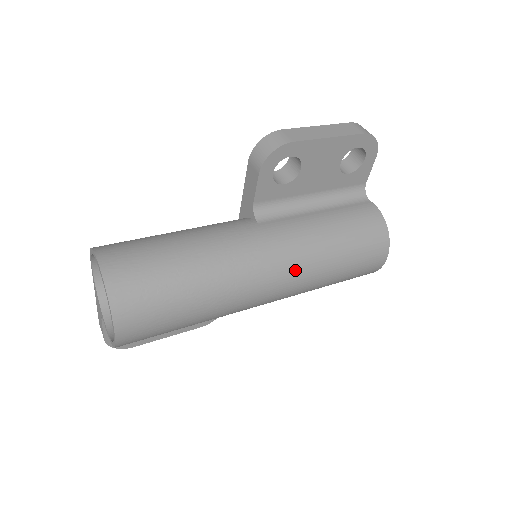
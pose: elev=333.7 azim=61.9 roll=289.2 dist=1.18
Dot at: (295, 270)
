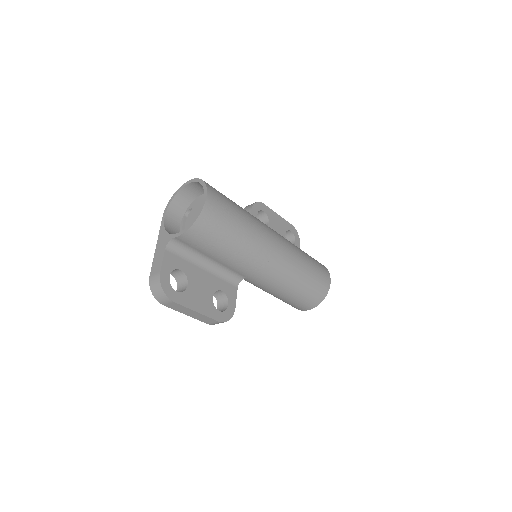
Dot at: (286, 242)
